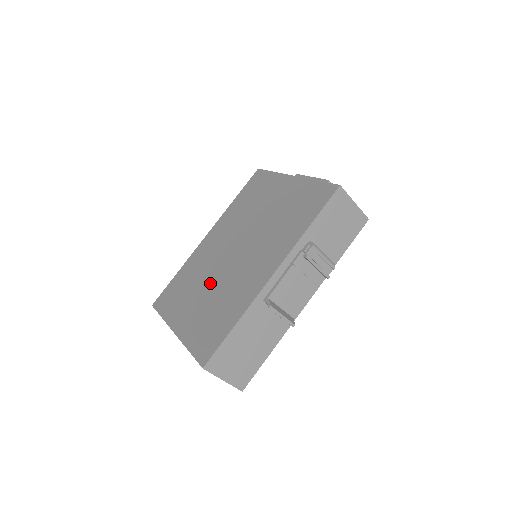
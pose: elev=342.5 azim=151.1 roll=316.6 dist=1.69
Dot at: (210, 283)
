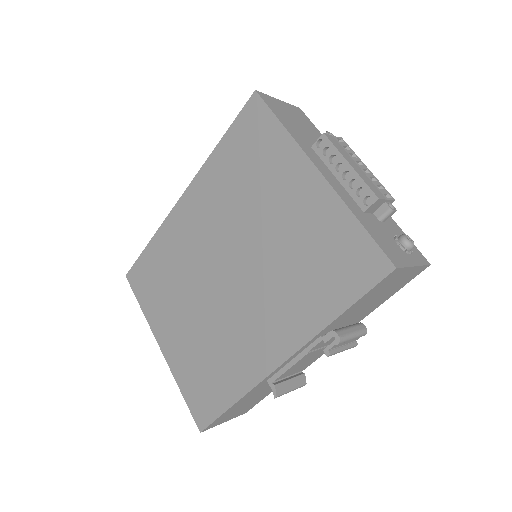
Dot at: (196, 304)
